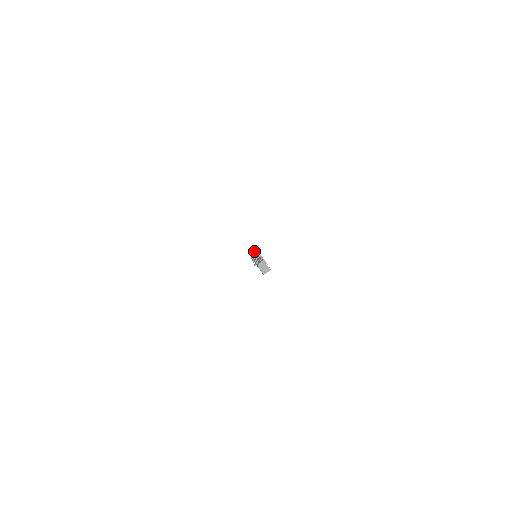
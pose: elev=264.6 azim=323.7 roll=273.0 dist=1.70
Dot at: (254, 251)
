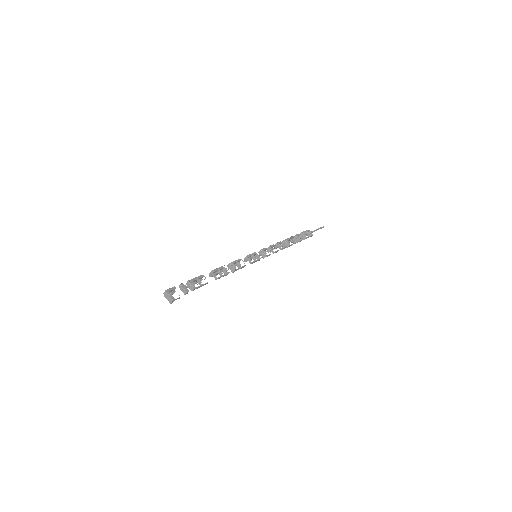
Dot at: (270, 246)
